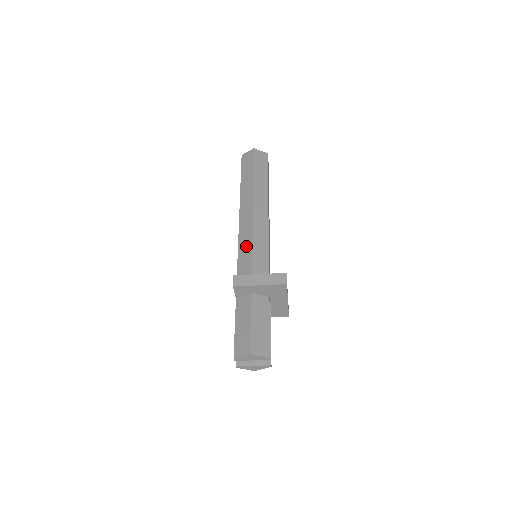
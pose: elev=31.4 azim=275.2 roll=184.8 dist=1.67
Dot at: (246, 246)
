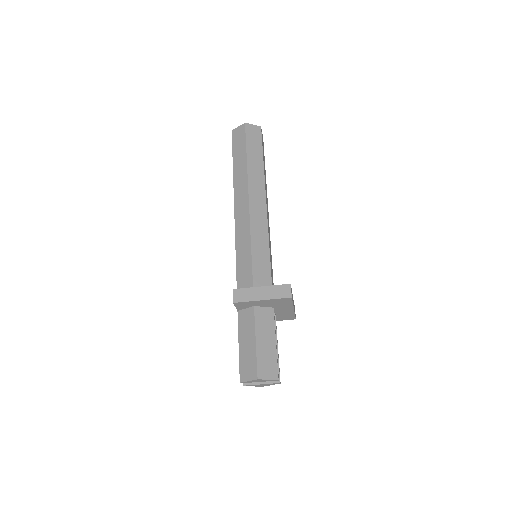
Dot at: (244, 248)
